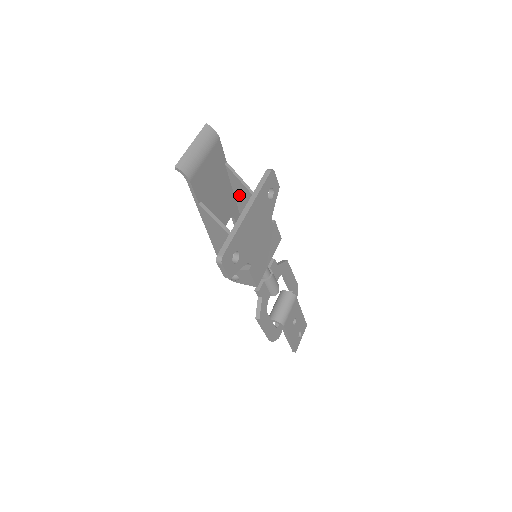
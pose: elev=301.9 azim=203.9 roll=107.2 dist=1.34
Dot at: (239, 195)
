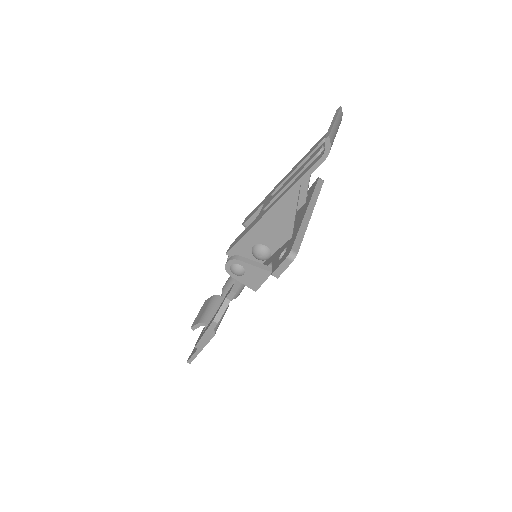
Dot at: occluded
